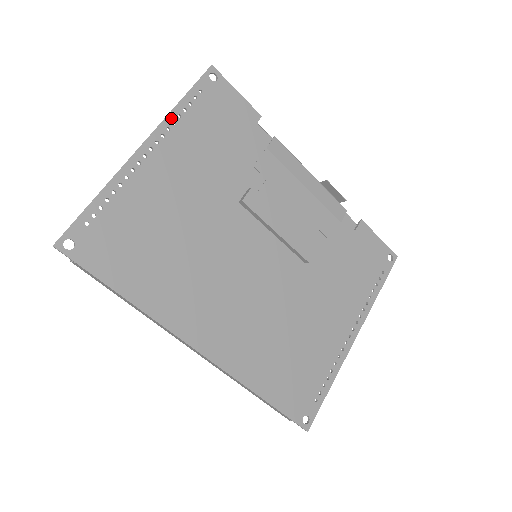
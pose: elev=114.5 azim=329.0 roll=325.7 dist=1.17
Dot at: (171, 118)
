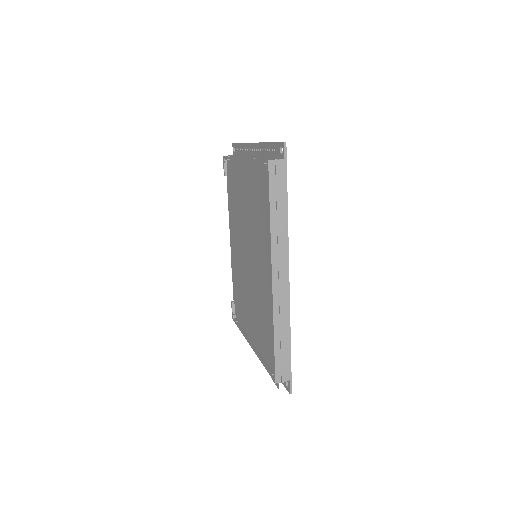
Dot at: occluded
